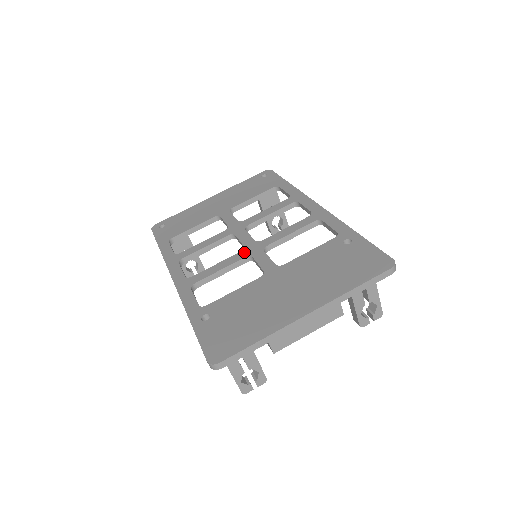
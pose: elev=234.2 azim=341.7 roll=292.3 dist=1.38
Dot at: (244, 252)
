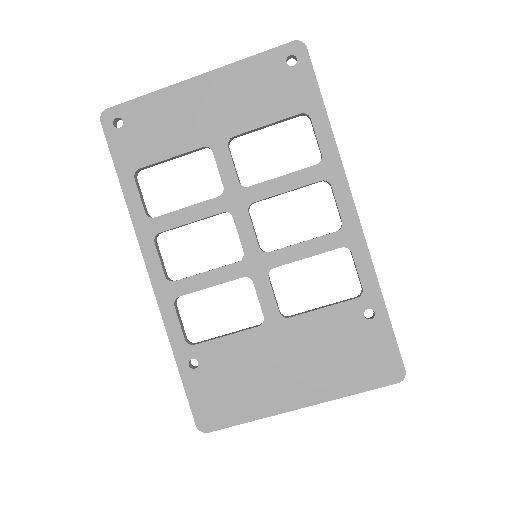
Dot at: (243, 266)
